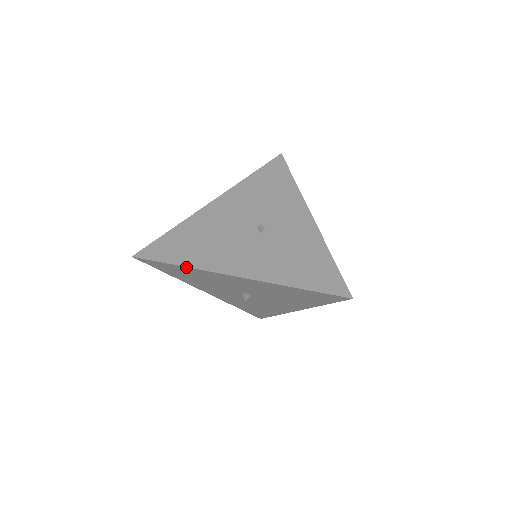
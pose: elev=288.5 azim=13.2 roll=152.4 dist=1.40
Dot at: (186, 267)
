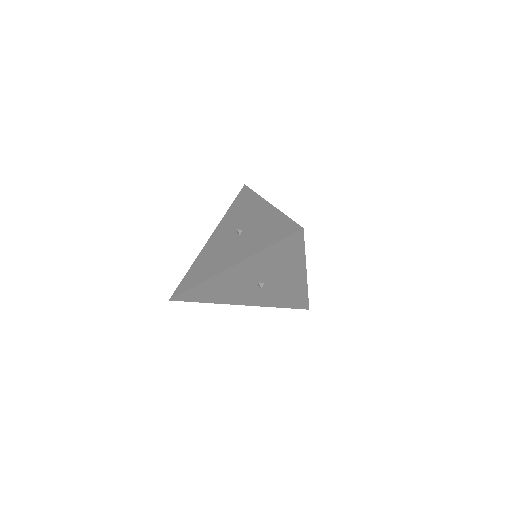
Dot at: (200, 284)
